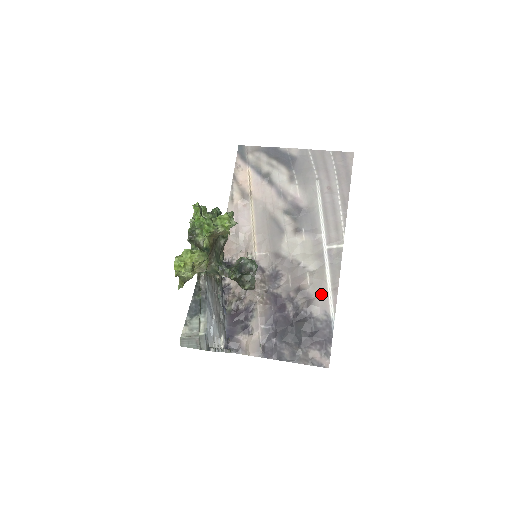
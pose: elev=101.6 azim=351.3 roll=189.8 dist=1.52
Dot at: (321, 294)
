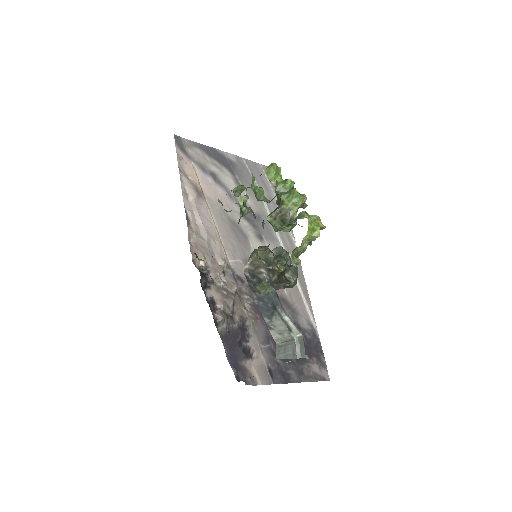
Dot at: (299, 303)
